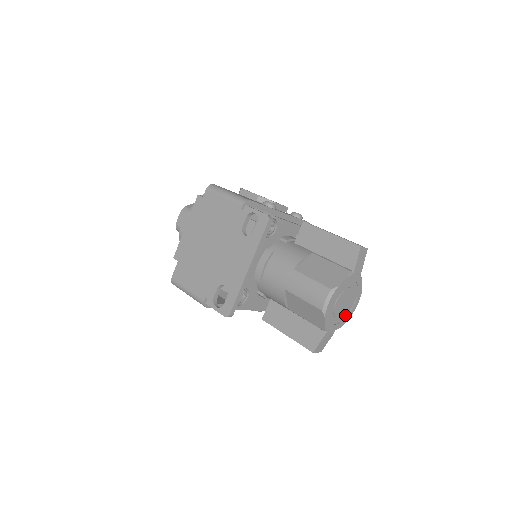
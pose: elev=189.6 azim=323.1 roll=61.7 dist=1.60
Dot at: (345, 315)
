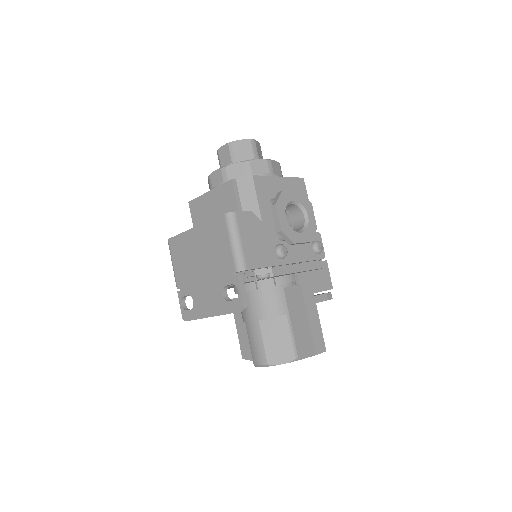
Dot at: occluded
